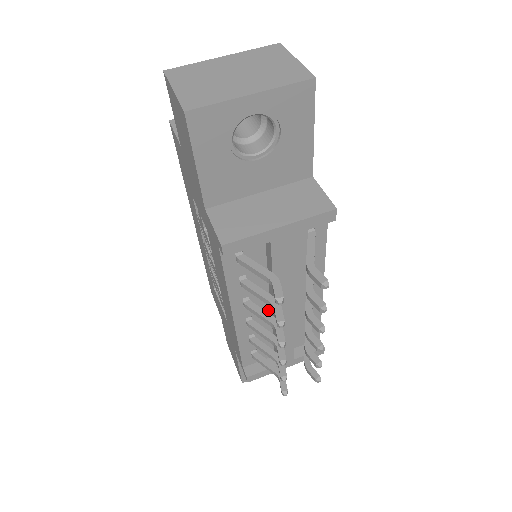
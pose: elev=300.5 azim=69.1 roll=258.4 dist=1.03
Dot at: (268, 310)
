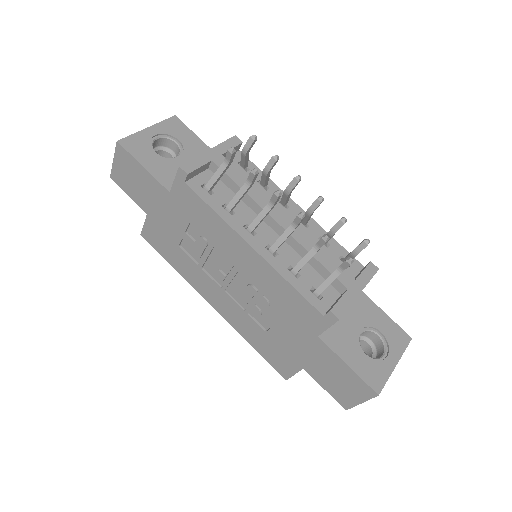
Dot at: (277, 237)
